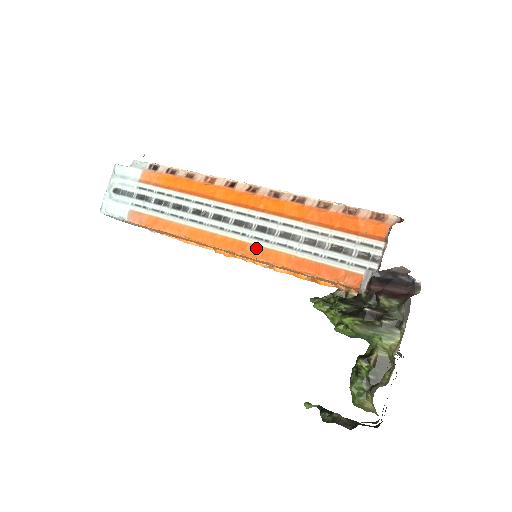
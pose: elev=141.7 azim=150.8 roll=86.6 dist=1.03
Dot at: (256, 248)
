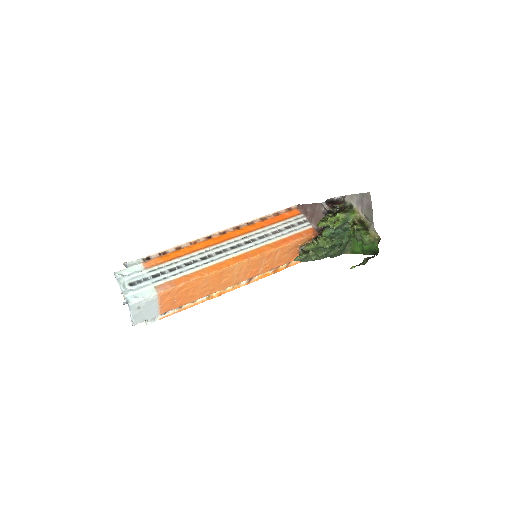
Dot at: (254, 251)
